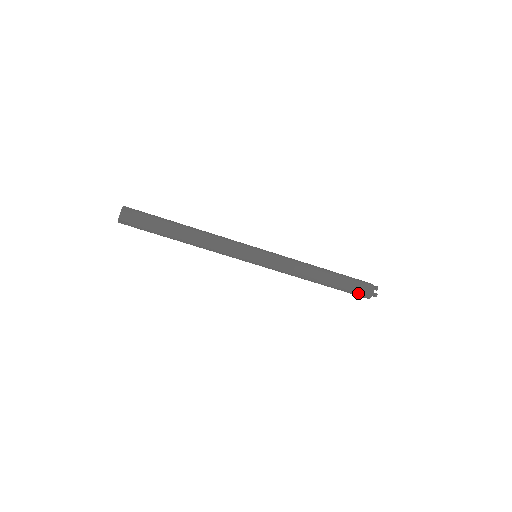
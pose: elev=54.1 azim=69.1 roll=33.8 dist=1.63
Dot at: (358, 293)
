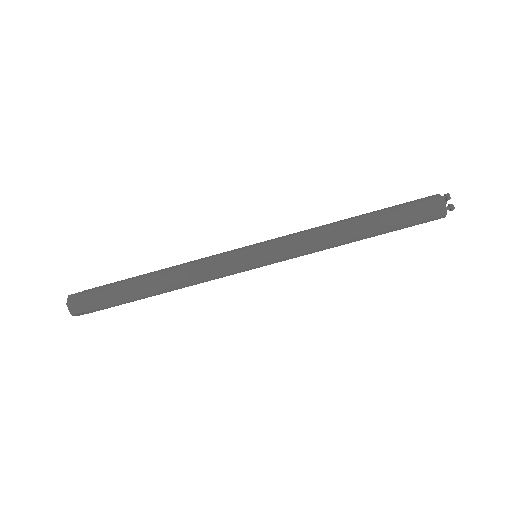
Dot at: (423, 220)
